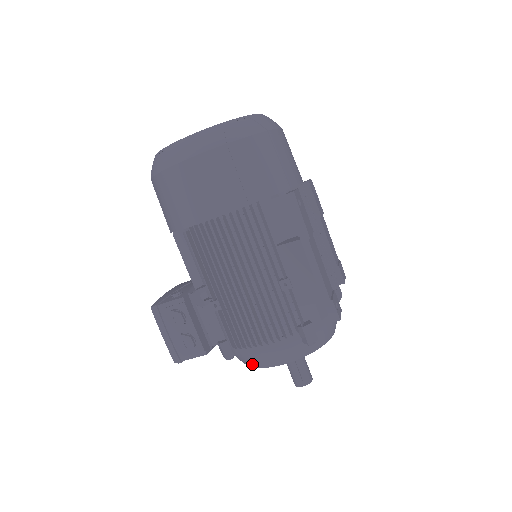
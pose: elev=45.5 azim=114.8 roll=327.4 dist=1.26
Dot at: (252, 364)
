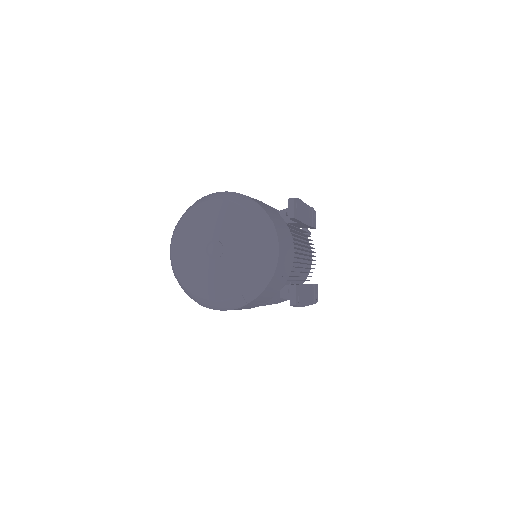
Dot at: occluded
